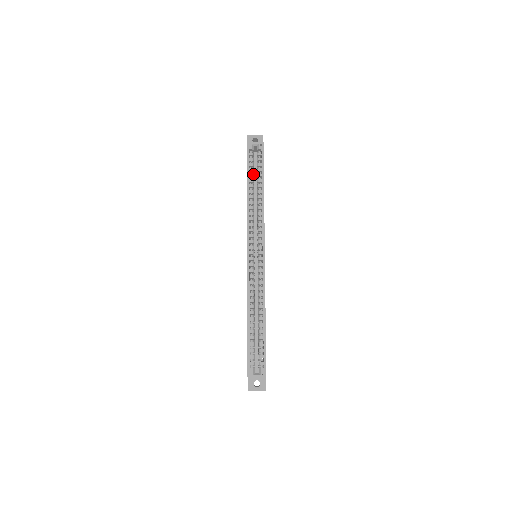
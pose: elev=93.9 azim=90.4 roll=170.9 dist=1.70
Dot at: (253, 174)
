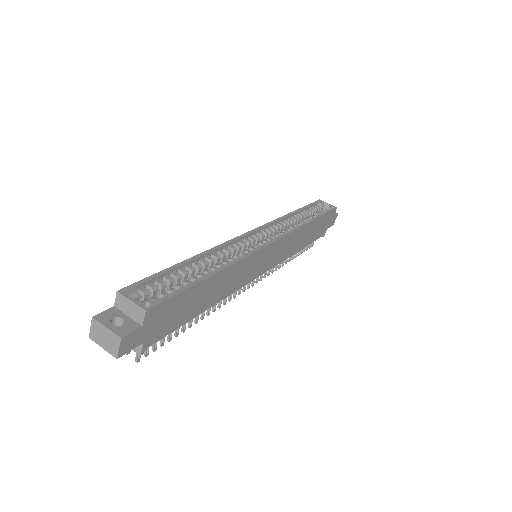
Dot at: (309, 213)
